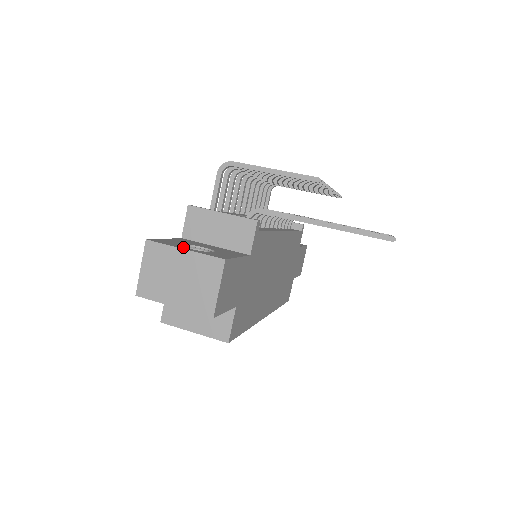
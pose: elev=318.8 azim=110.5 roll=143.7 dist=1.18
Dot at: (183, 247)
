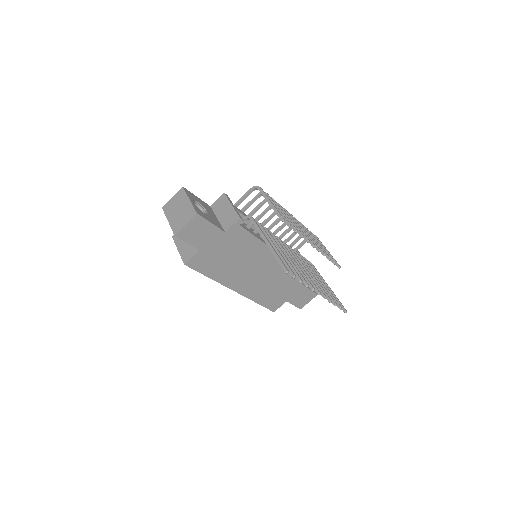
Dot at: (192, 200)
